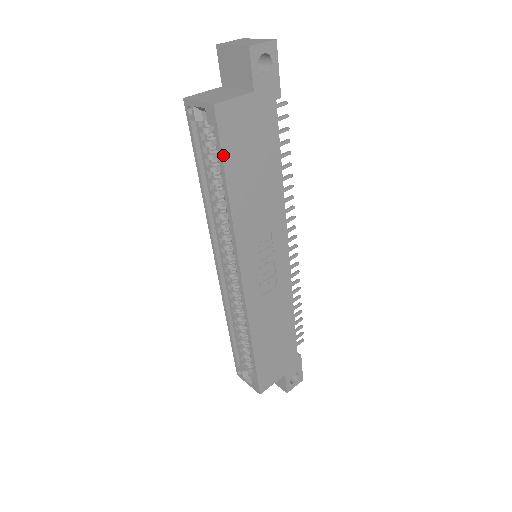
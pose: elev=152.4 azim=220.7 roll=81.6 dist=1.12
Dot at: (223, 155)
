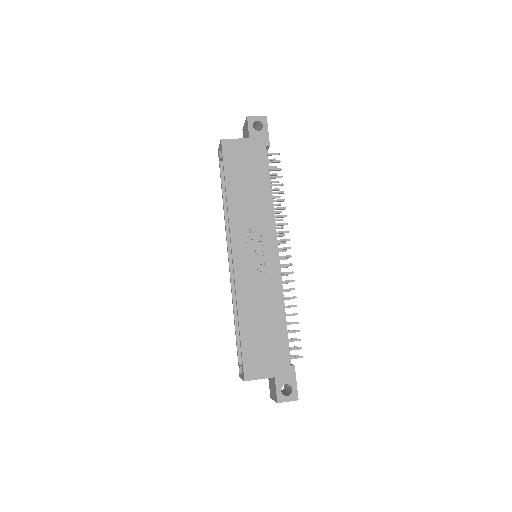
Dot at: (225, 167)
